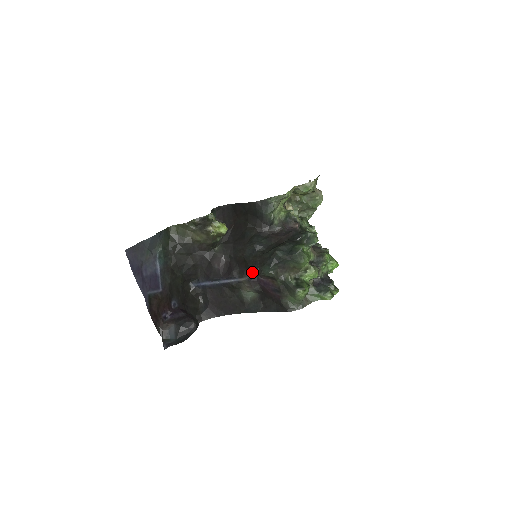
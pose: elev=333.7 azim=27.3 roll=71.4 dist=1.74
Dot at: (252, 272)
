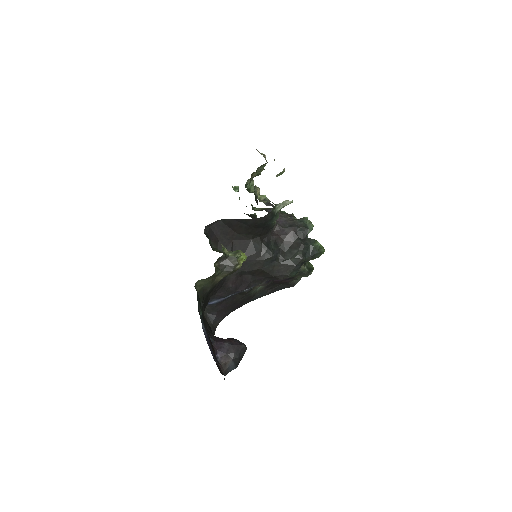
Dot at: (274, 278)
